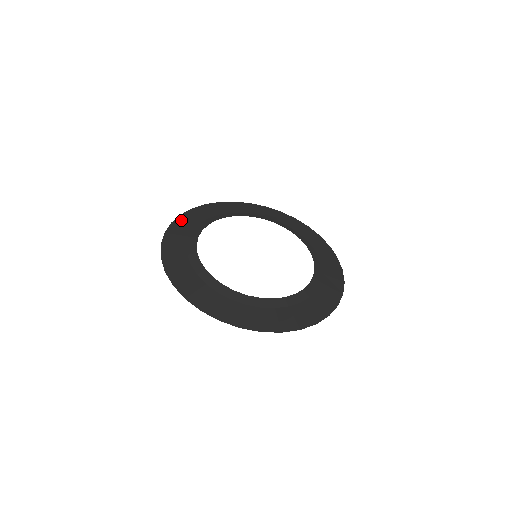
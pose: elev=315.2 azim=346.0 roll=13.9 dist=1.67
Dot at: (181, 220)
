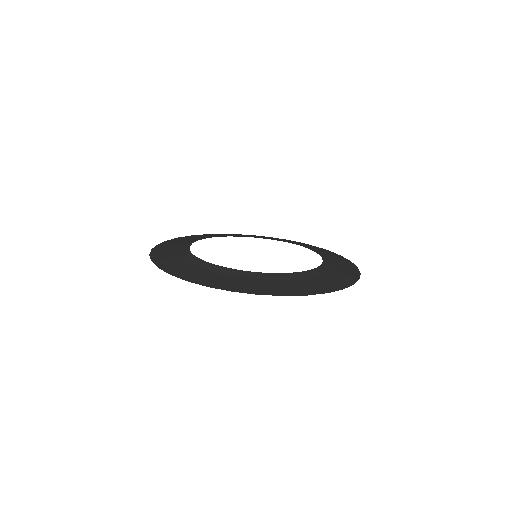
Dot at: (168, 242)
